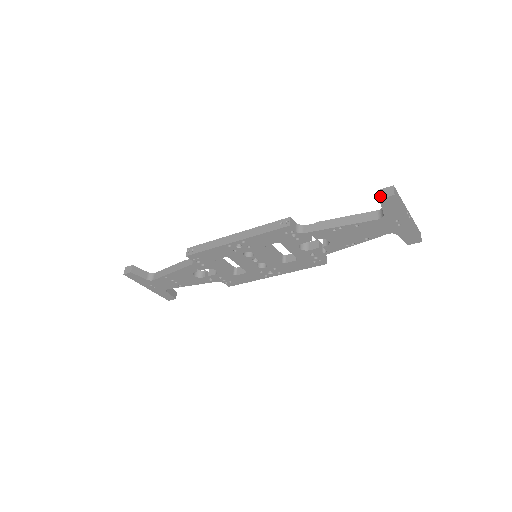
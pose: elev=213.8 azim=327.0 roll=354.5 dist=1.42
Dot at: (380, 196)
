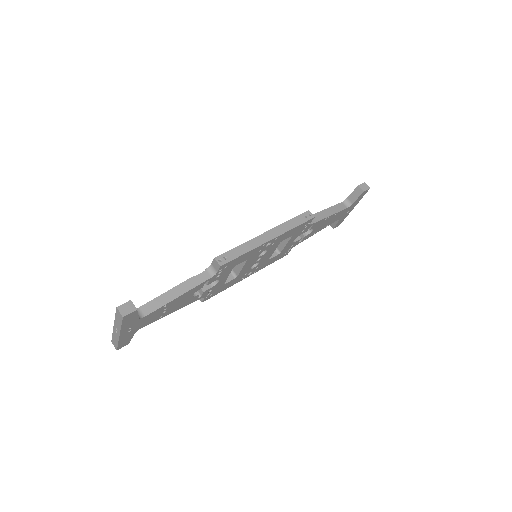
Dot at: (363, 189)
